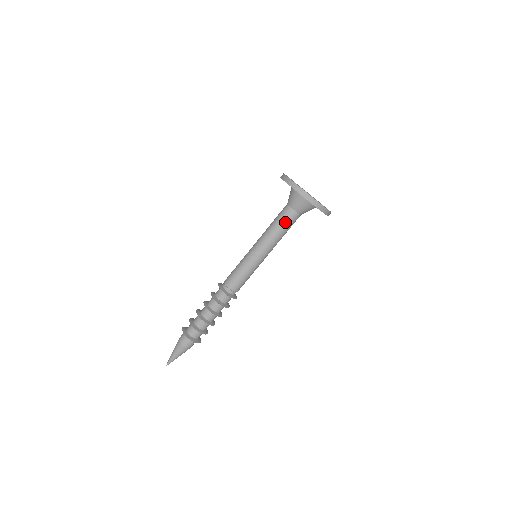
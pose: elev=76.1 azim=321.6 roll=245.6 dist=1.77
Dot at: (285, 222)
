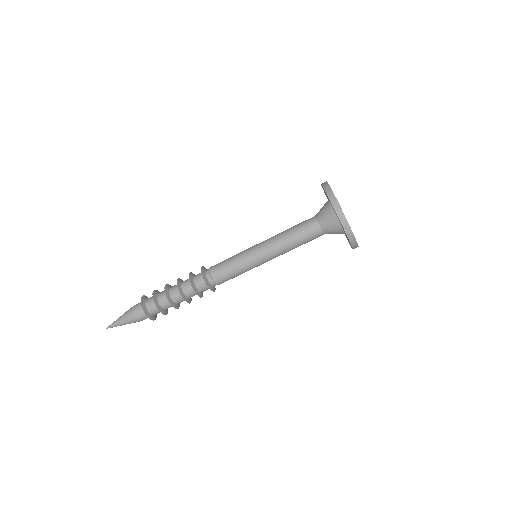
Dot at: (302, 229)
